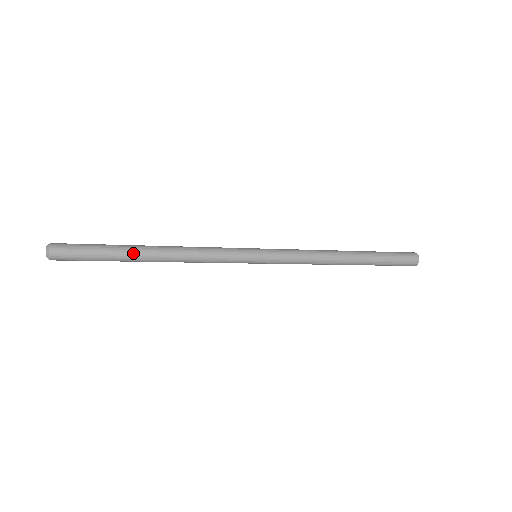
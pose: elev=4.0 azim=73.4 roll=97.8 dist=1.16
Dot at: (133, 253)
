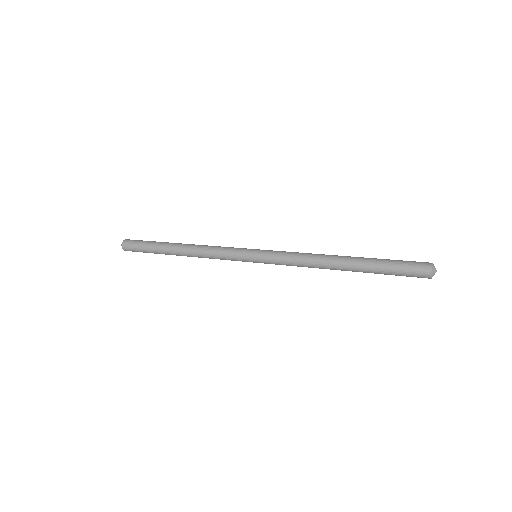
Dot at: (167, 245)
